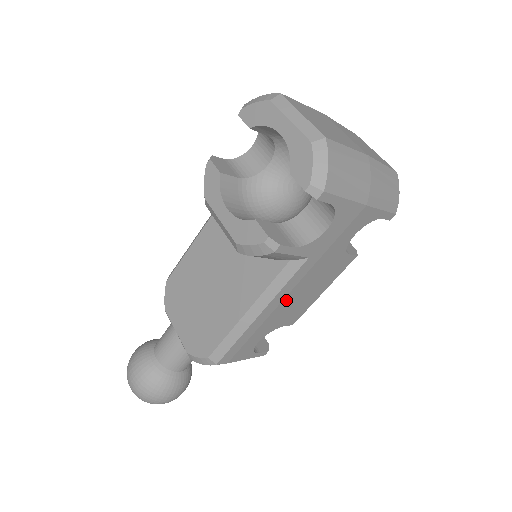
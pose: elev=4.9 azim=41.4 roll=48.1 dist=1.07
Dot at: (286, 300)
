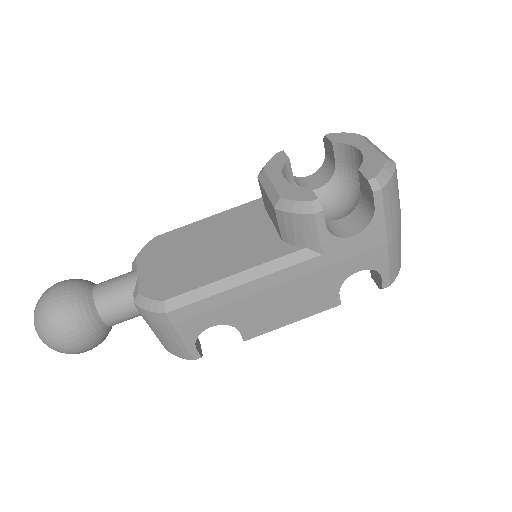
Dot at: (272, 291)
